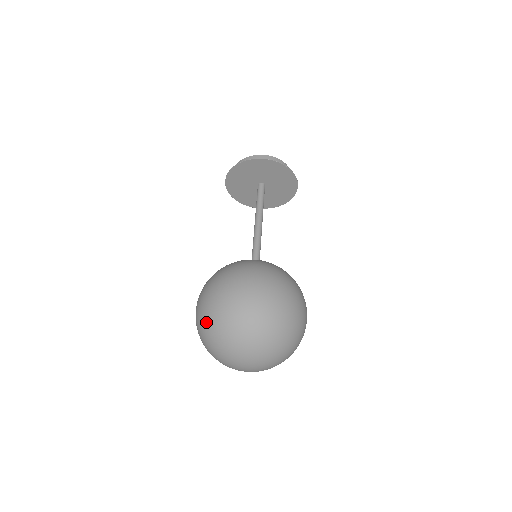
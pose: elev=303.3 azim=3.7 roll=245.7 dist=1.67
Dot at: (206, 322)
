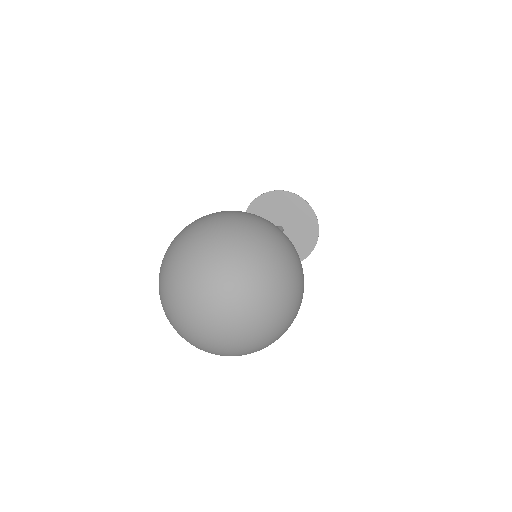
Dot at: (205, 228)
